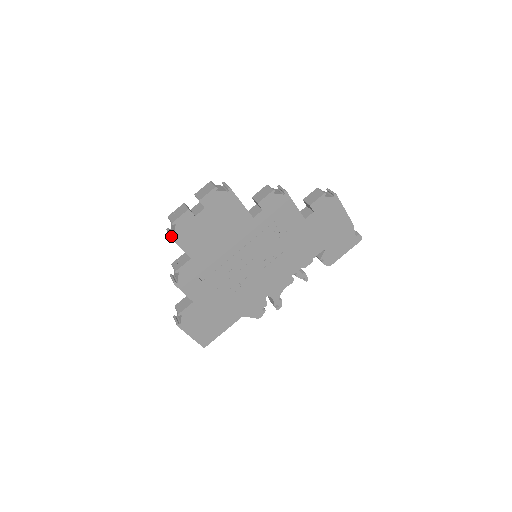
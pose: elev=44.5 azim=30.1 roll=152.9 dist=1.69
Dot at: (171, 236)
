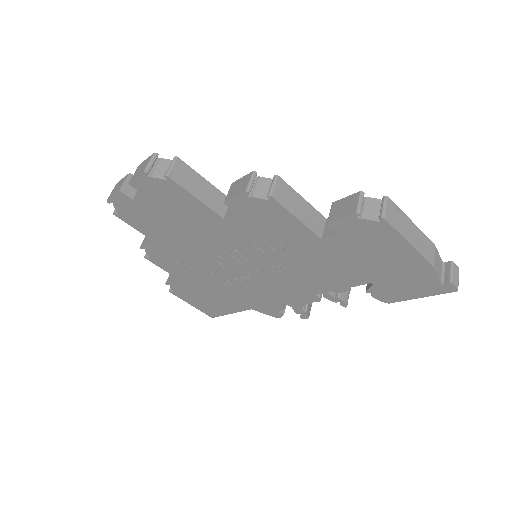
Dot at: (114, 213)
